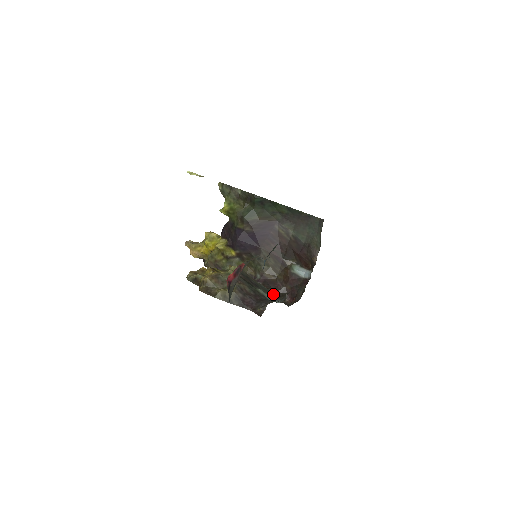
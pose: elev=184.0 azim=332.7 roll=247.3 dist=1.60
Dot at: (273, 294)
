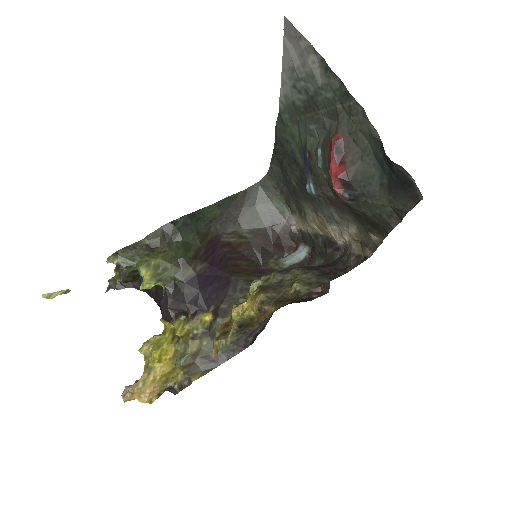
Dot at: occluded
